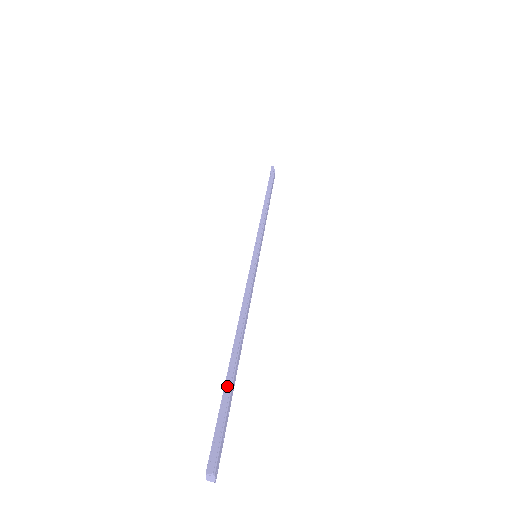
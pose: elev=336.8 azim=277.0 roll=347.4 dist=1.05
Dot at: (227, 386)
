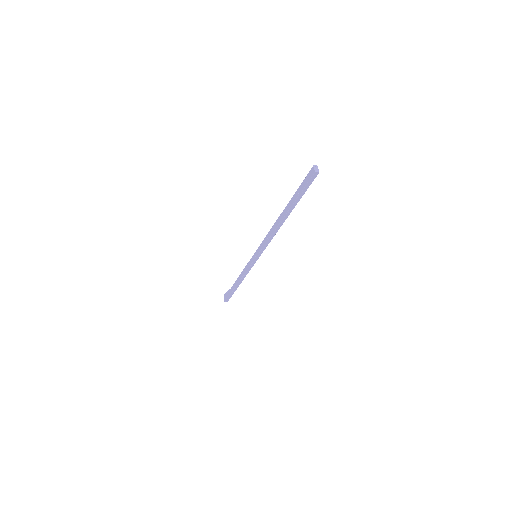
Dot at: (294, 196)
